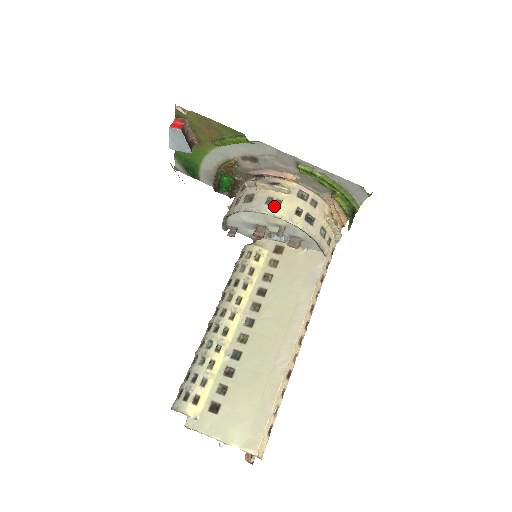
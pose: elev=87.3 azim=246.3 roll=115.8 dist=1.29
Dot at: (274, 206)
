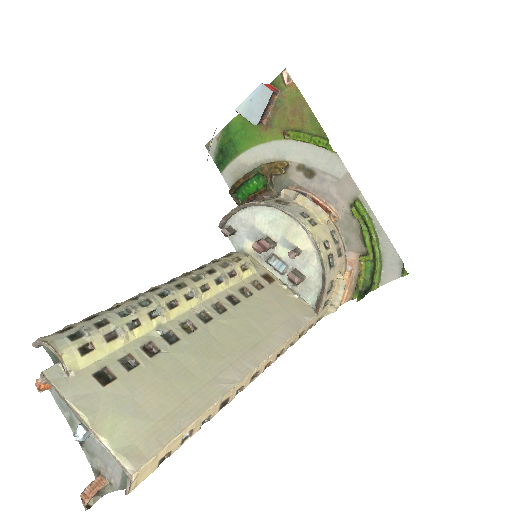
Dot at: (308, 221)
